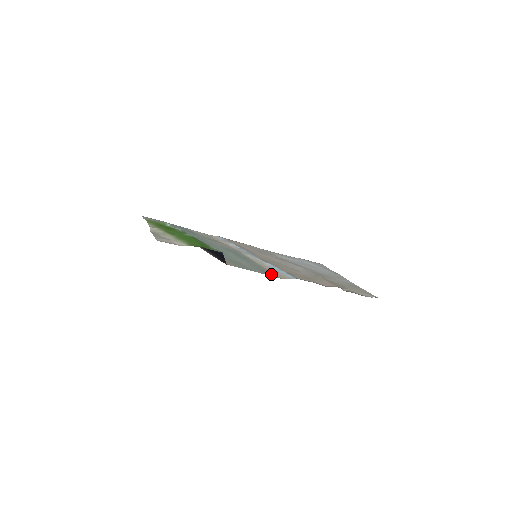
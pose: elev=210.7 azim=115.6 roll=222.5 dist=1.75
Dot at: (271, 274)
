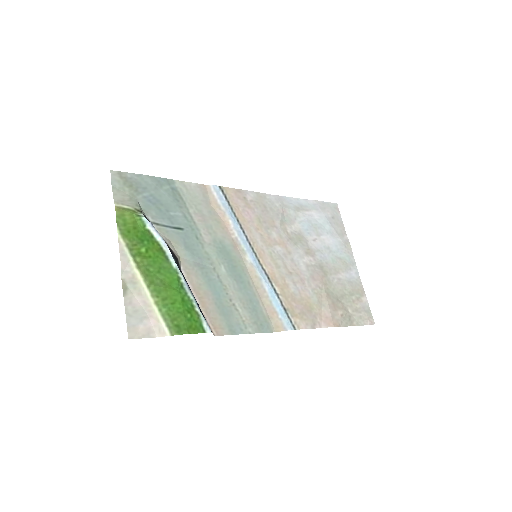
Dot at: (265, 323)
